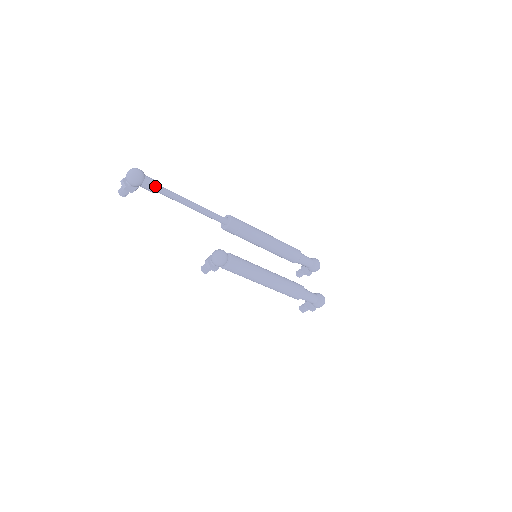
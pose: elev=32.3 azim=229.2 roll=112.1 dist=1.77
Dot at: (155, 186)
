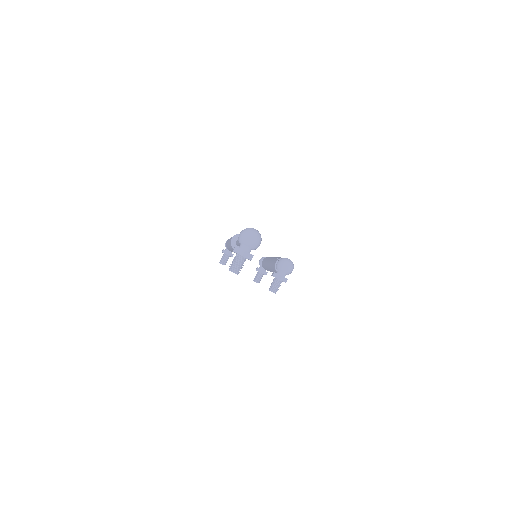
Dot at: occluded
